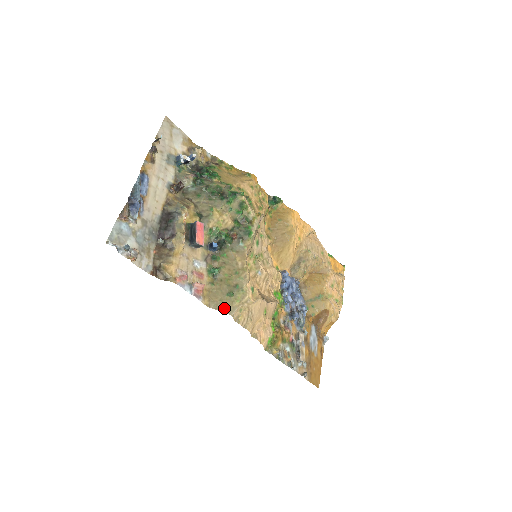
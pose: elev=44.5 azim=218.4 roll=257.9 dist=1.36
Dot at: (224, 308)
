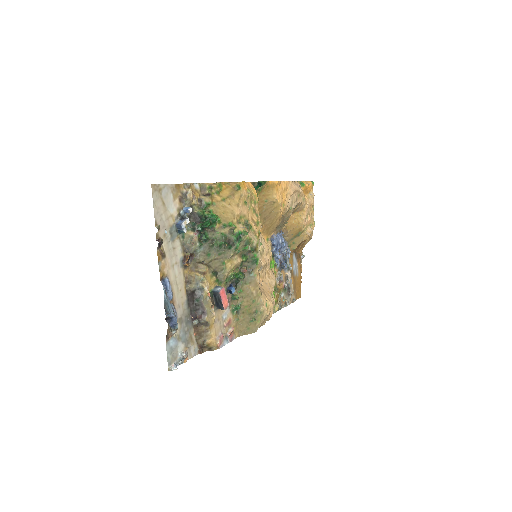
Dot at: (250, 331)
